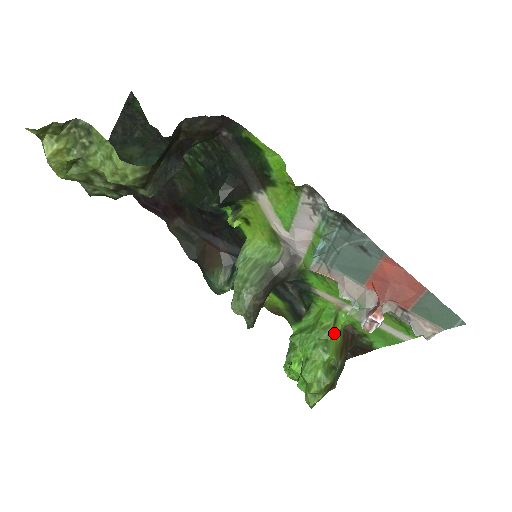
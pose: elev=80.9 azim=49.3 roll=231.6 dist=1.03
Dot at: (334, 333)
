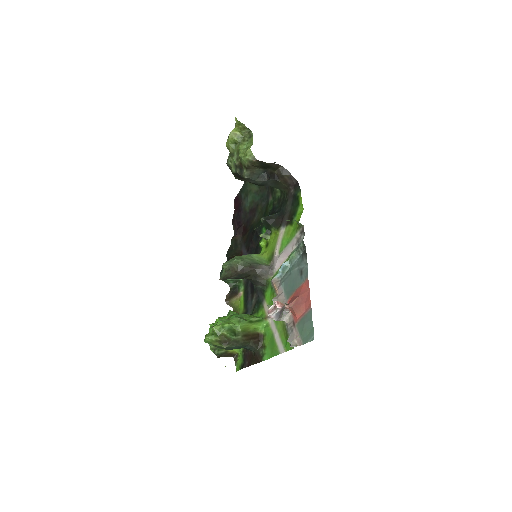
Dot at: (252, 324)
